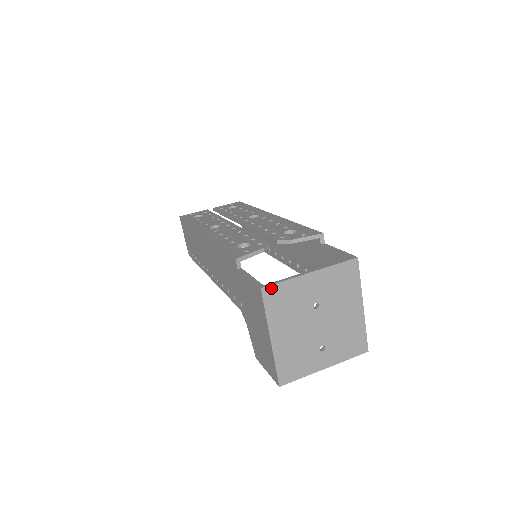
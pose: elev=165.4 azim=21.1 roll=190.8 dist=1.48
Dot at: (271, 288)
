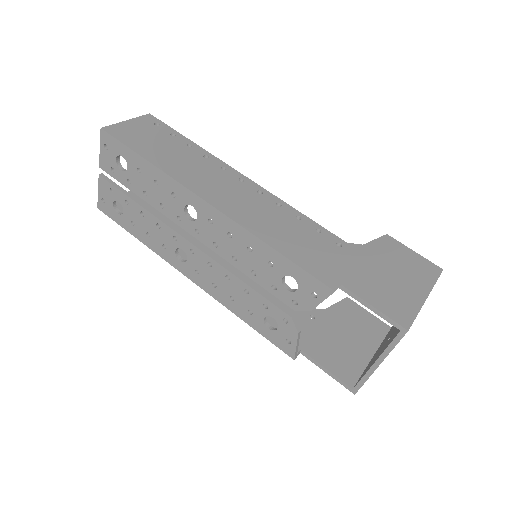
Dot at: occluded
